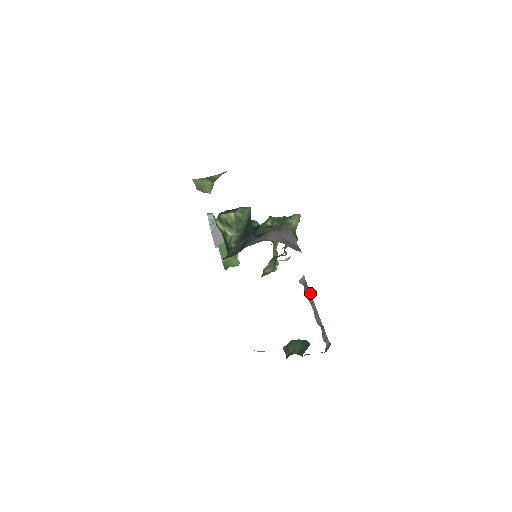
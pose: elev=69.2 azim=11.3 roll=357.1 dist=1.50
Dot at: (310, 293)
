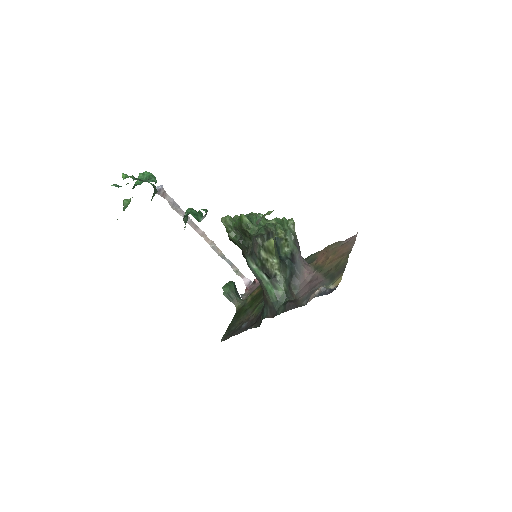
Dot at: (188, 216)
